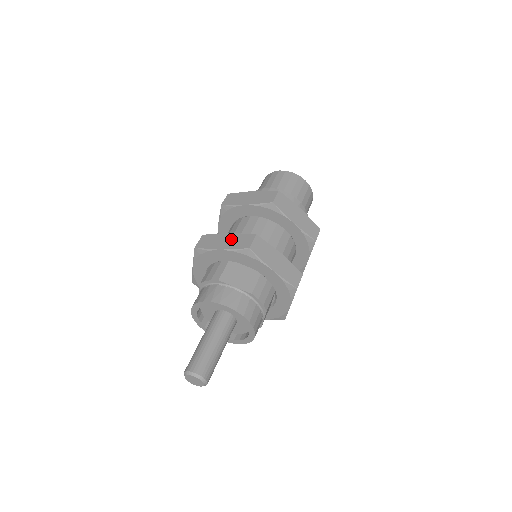
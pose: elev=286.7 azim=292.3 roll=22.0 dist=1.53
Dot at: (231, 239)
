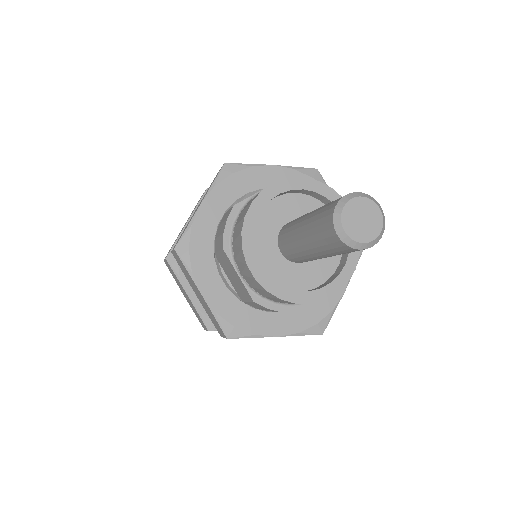
Dot at: (201, 200)
